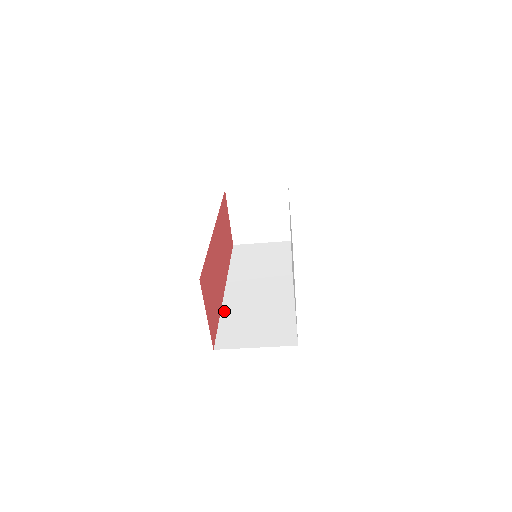
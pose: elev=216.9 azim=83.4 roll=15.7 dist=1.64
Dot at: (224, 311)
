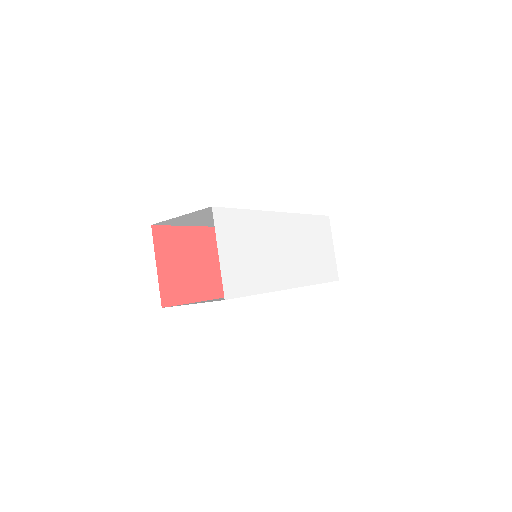
Dot at: occluded
